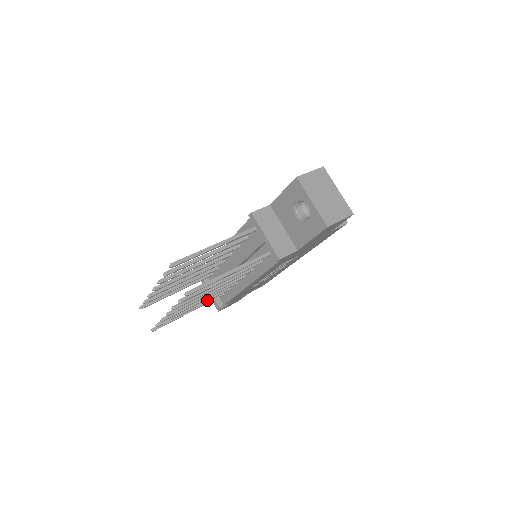
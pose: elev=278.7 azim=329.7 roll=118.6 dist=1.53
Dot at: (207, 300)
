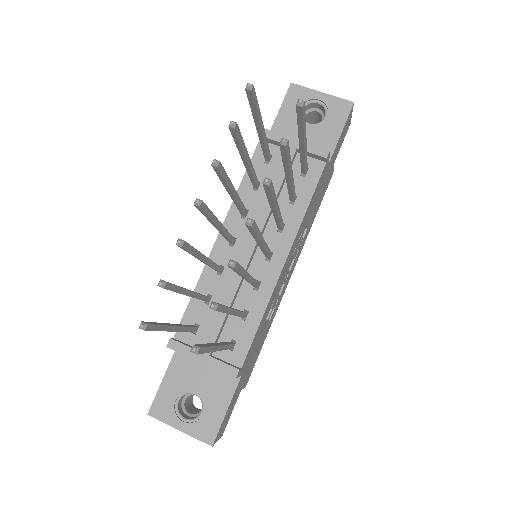
Dot at: (238, 310)
